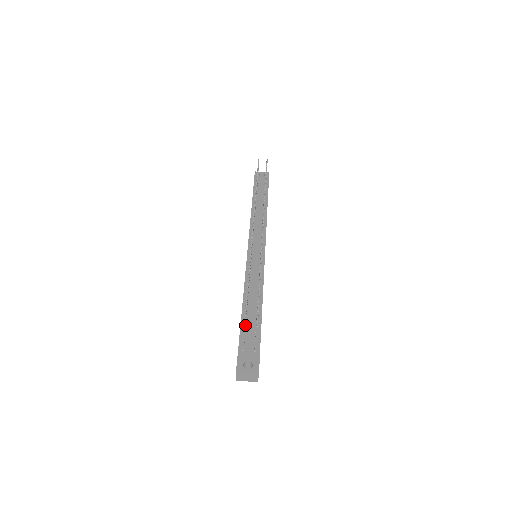
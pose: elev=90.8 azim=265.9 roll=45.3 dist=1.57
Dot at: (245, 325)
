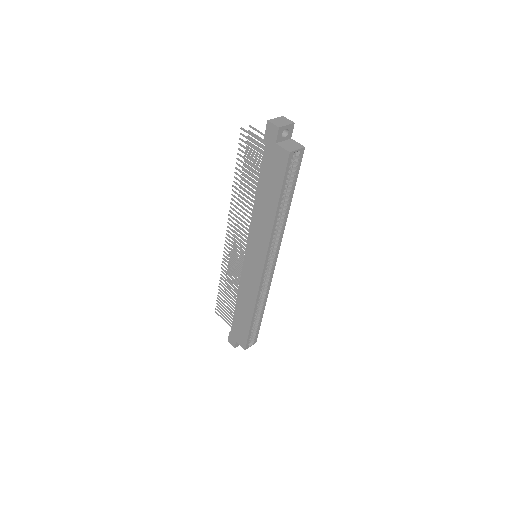
Dot at: (249, 144)
